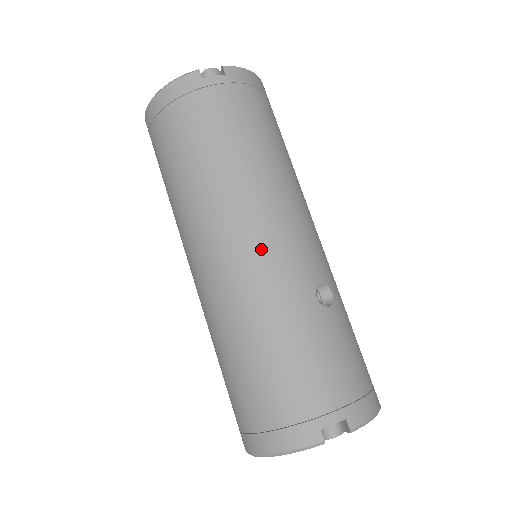
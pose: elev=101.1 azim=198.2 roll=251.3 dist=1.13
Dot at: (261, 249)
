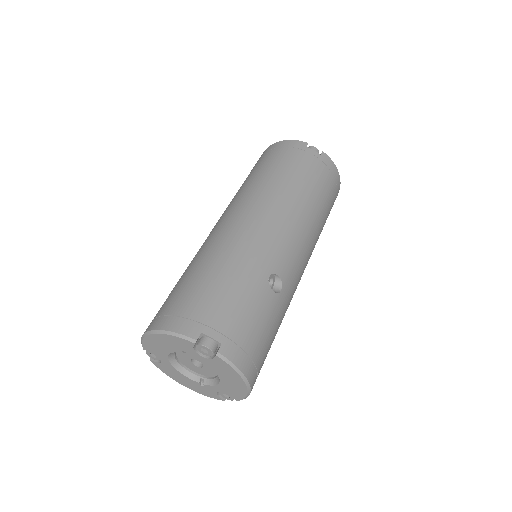
Dot at: (262, 228)
